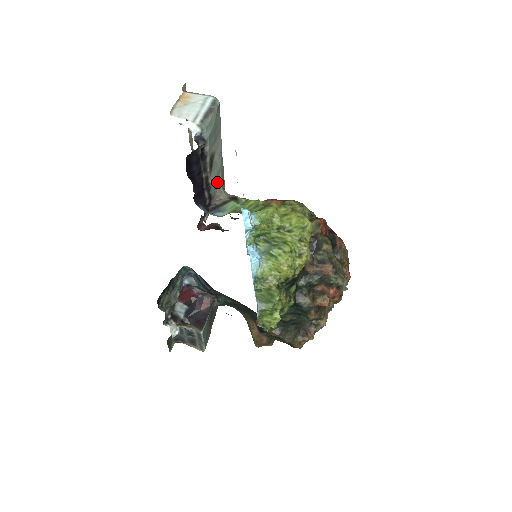
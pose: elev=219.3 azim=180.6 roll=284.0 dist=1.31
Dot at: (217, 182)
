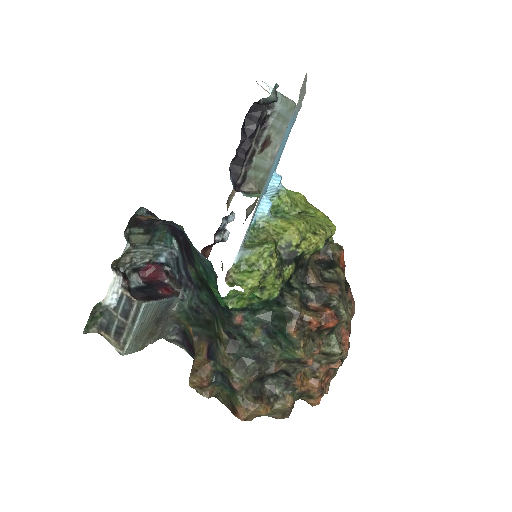
Dot at: (257, 175)
